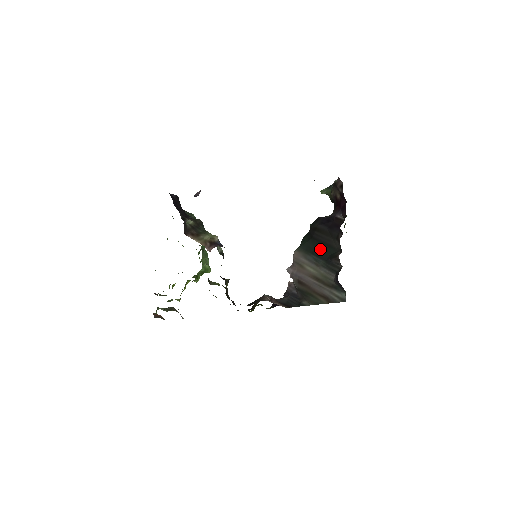
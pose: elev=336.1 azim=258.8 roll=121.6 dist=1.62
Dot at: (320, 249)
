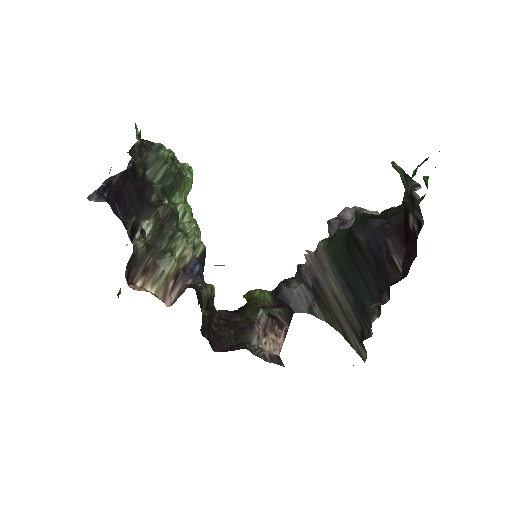
Dot at: (353, 279)
